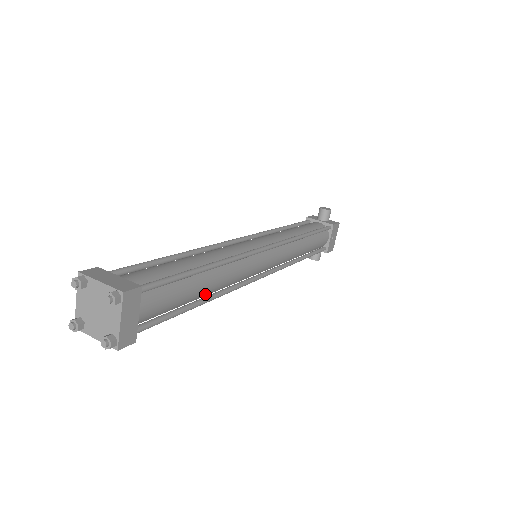
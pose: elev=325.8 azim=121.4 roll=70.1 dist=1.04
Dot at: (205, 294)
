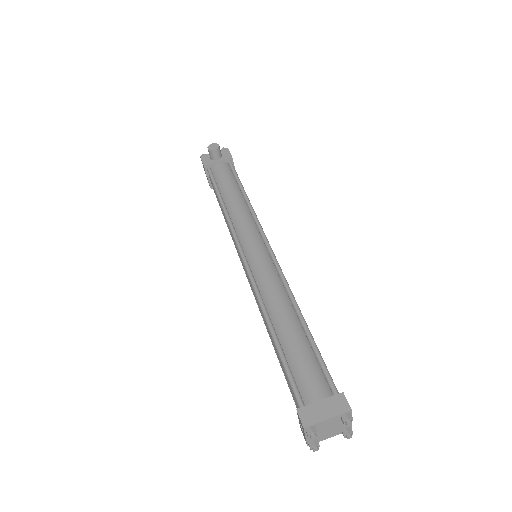
Dot at: occluded
